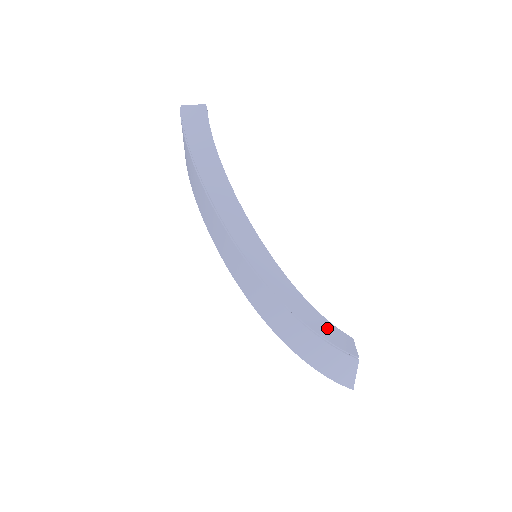
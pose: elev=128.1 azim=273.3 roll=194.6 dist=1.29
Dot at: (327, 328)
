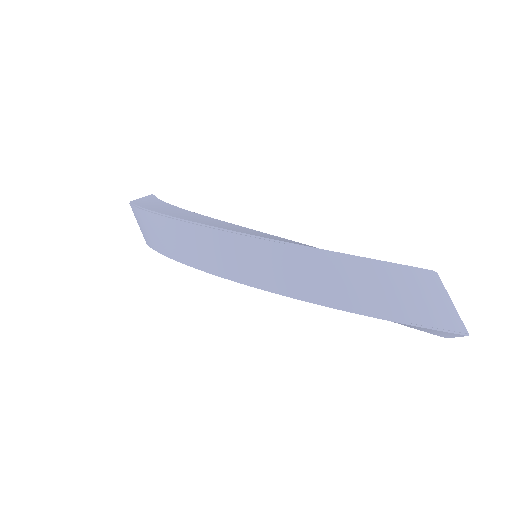
Dot at: occluded
